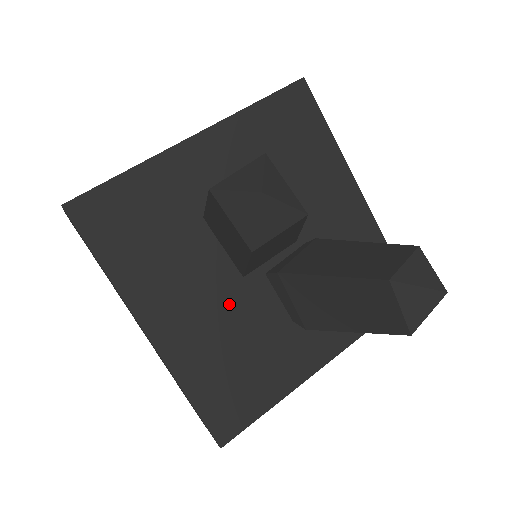
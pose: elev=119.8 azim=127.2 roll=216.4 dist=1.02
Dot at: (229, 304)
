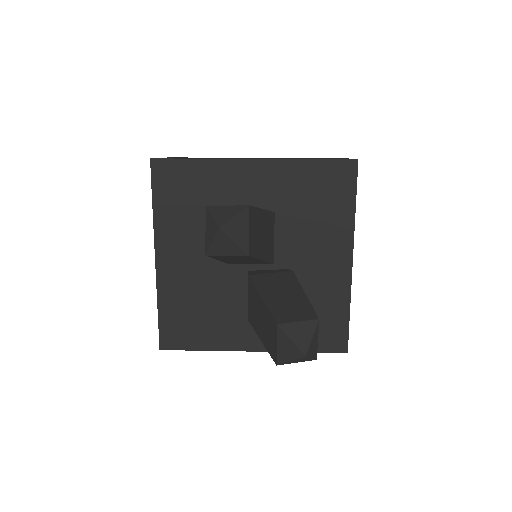
Dot at: (214, 274)
